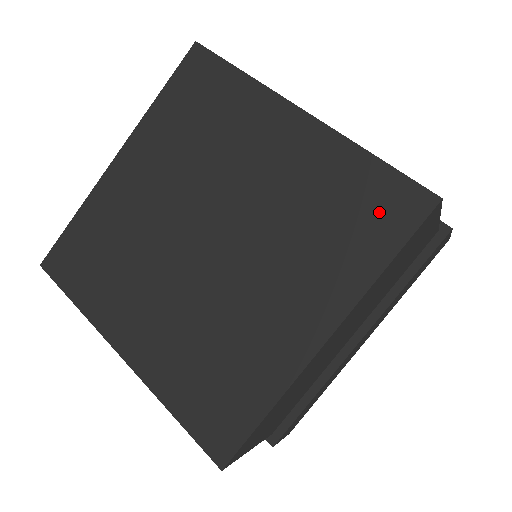
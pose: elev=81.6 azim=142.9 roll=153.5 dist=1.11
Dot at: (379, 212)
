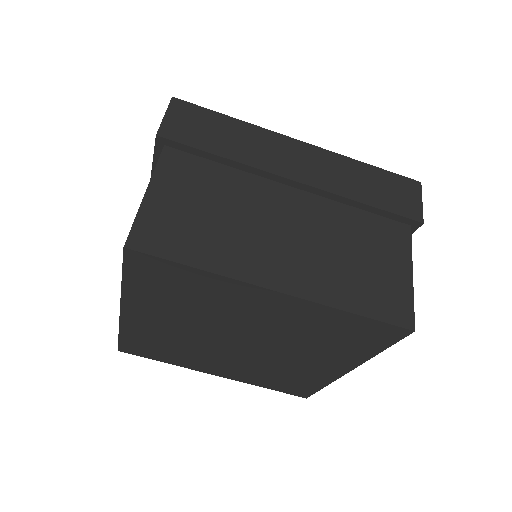
Dot at: (367, 336)
